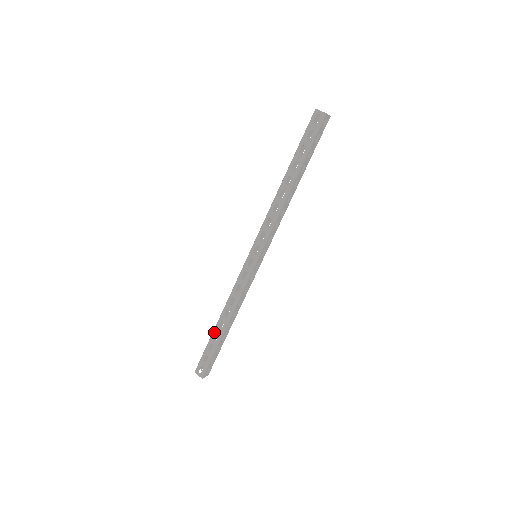
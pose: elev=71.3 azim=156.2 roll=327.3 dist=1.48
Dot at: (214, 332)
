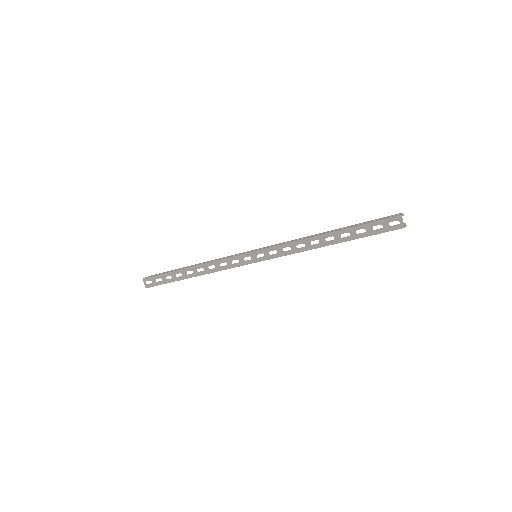
Dot at: (179, 271)
